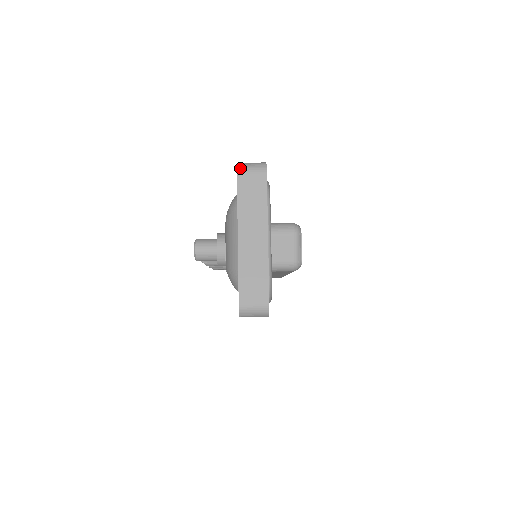
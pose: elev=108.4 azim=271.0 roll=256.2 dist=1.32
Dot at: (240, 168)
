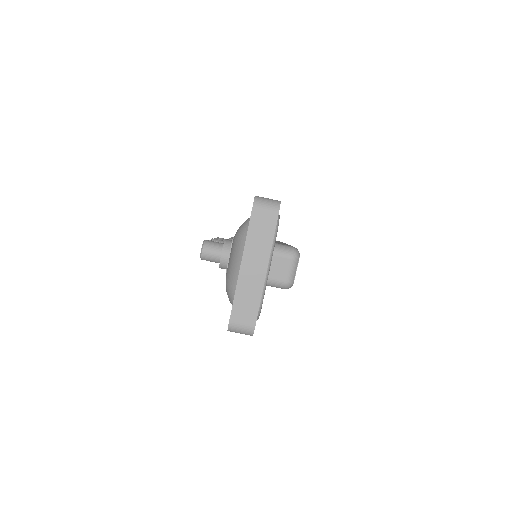
Dot at: (256, 203)
